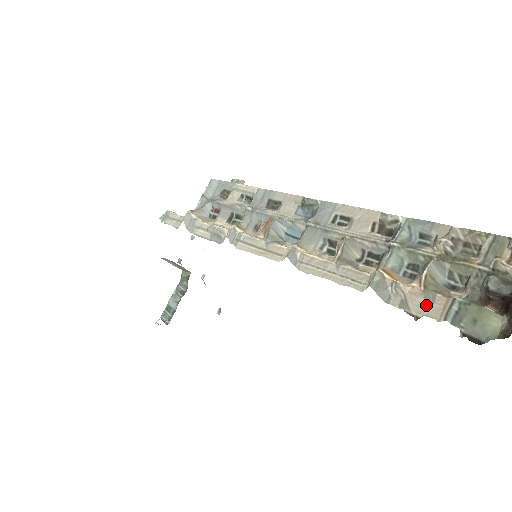
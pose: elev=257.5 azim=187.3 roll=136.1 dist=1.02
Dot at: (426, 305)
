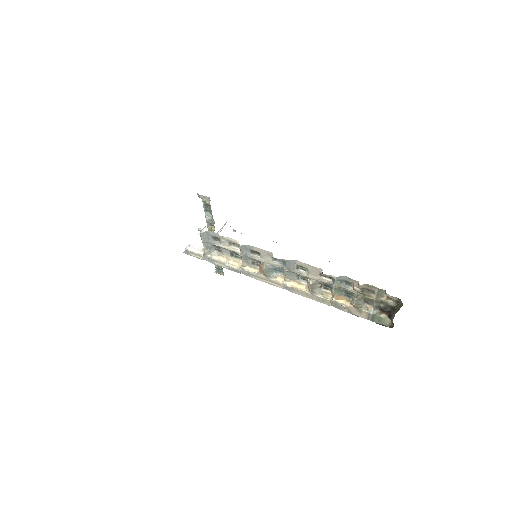
Dot at: (359, 313)
